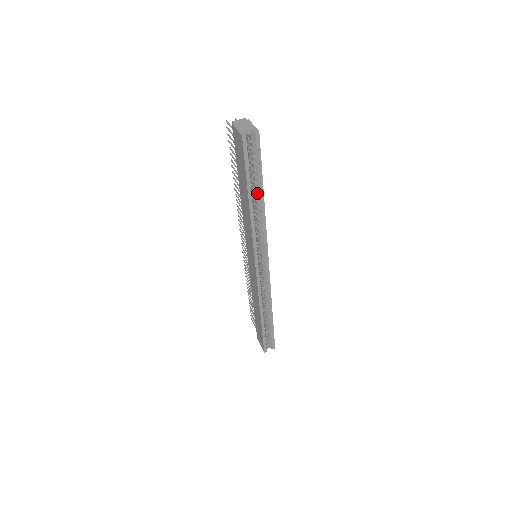
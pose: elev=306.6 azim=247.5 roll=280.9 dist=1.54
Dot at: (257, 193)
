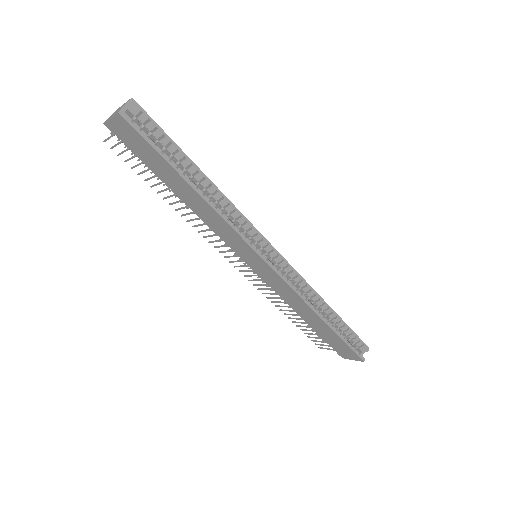
Dot at: (191, 172)
